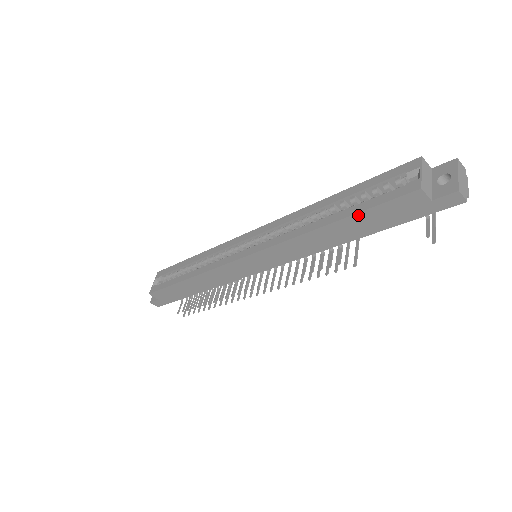
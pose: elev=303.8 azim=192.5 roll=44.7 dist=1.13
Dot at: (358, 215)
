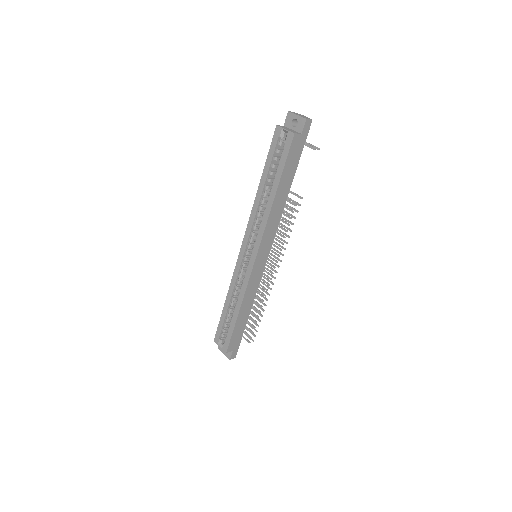
Dot at: (283, 173)
